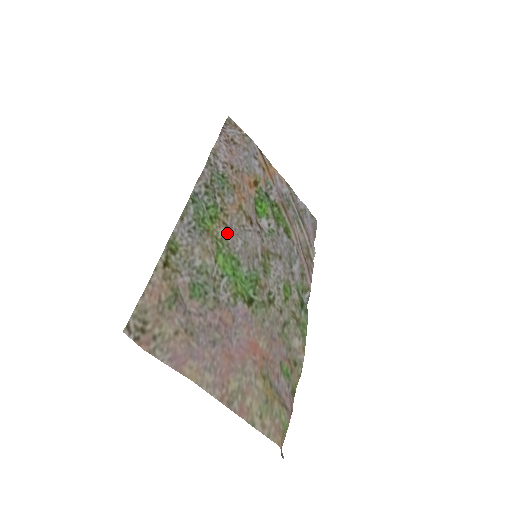
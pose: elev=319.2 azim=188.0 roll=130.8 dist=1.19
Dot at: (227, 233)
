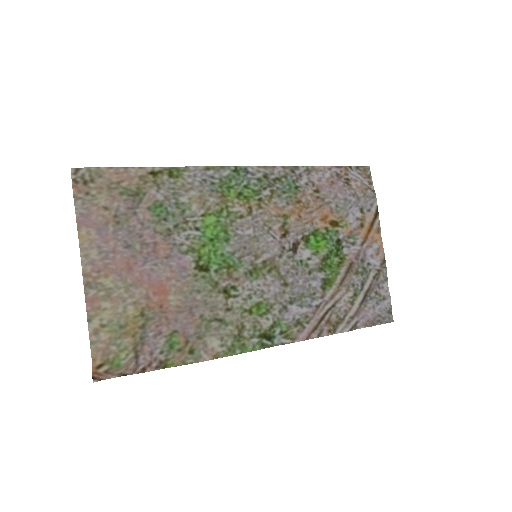
Dot at: (244, 215)
